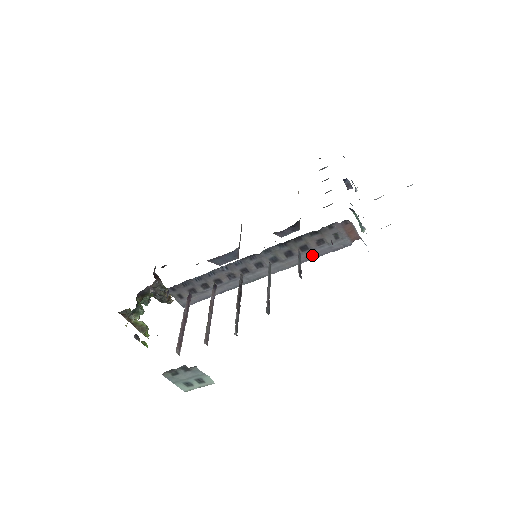
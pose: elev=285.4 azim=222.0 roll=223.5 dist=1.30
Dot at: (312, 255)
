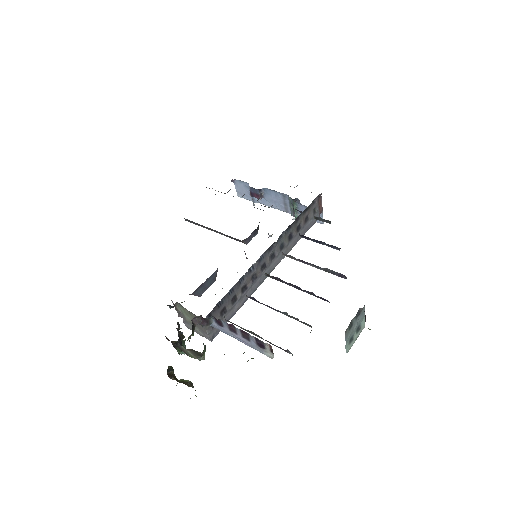
Dot at: (301, 234)
